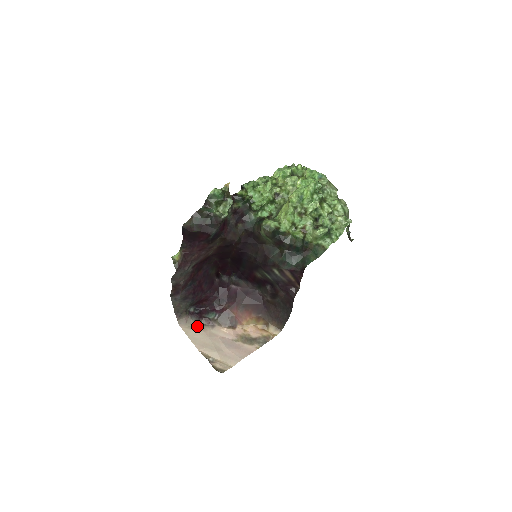
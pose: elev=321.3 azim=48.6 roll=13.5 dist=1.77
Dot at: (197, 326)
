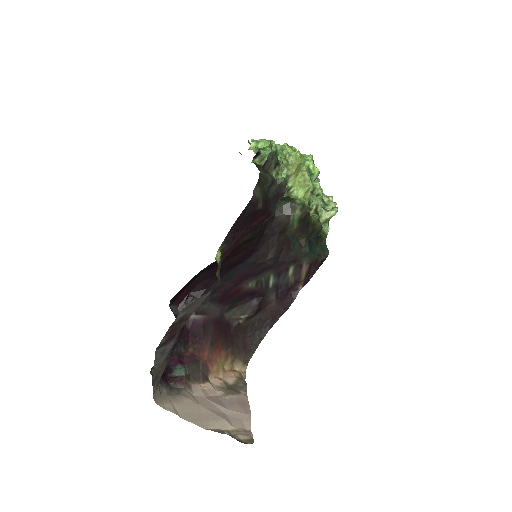
Dot at: (175, 395)
